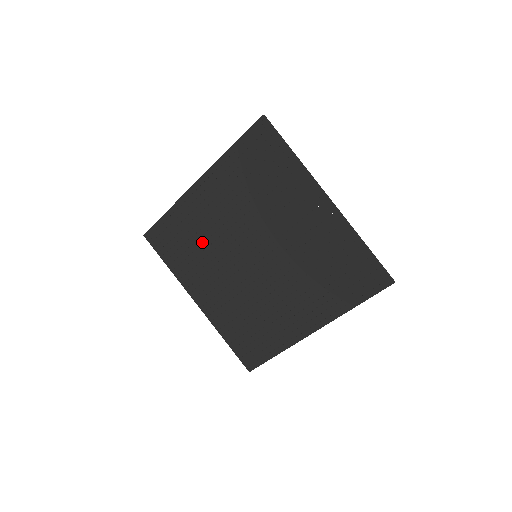
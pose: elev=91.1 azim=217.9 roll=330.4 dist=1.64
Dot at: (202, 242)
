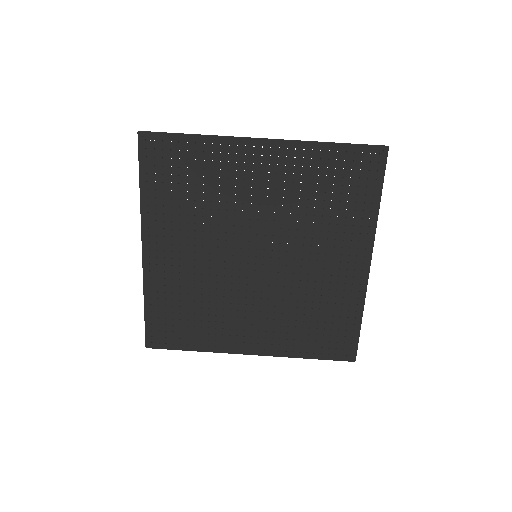
Dot at: (200, 296)
